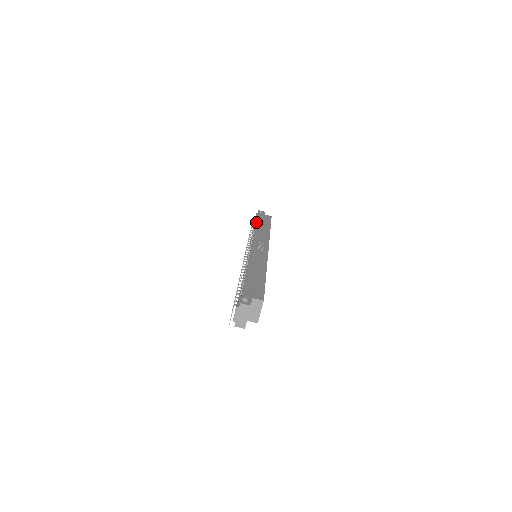
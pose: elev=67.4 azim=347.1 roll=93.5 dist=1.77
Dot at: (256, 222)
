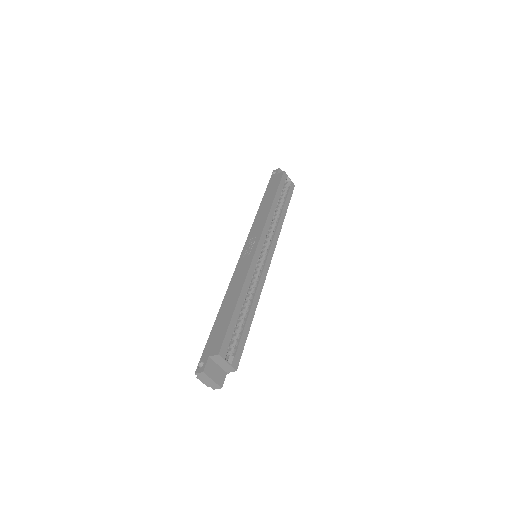
Dot at: (262, 199)
